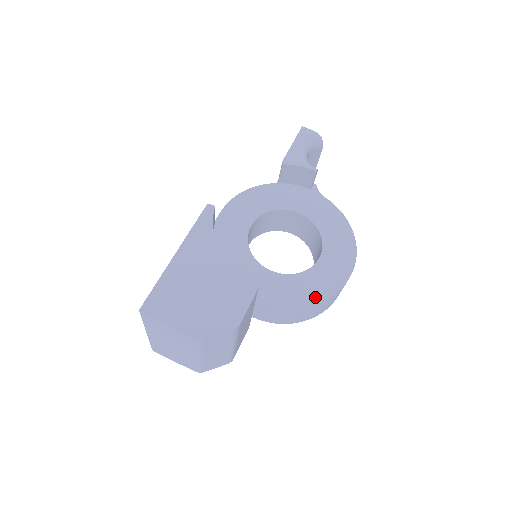
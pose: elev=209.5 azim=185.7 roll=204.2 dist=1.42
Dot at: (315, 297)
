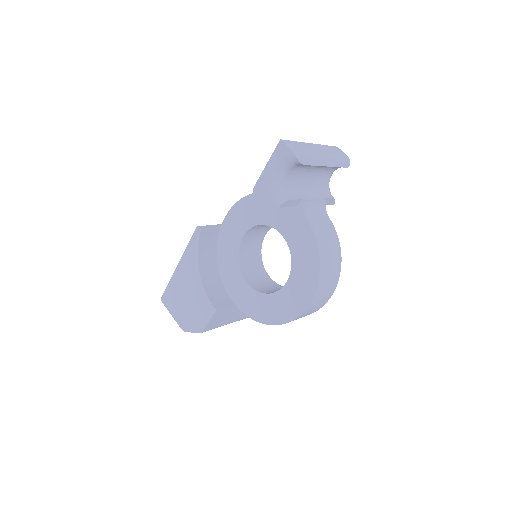
Dot at: (272, 319)
